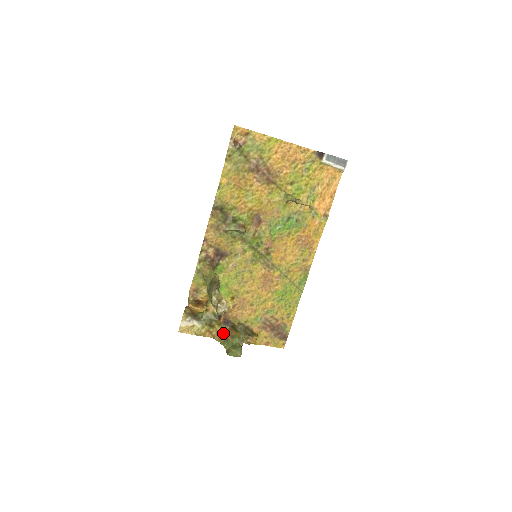
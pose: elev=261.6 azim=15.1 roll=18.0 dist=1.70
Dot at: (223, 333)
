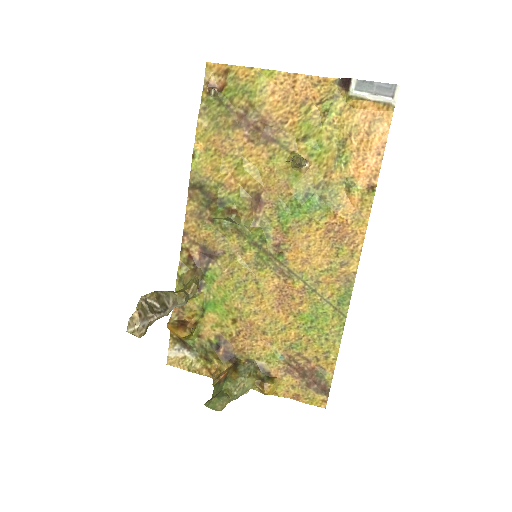
Dot at: (221, 372)
